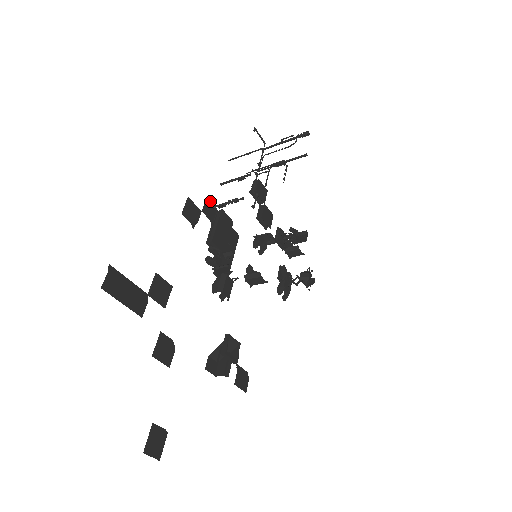
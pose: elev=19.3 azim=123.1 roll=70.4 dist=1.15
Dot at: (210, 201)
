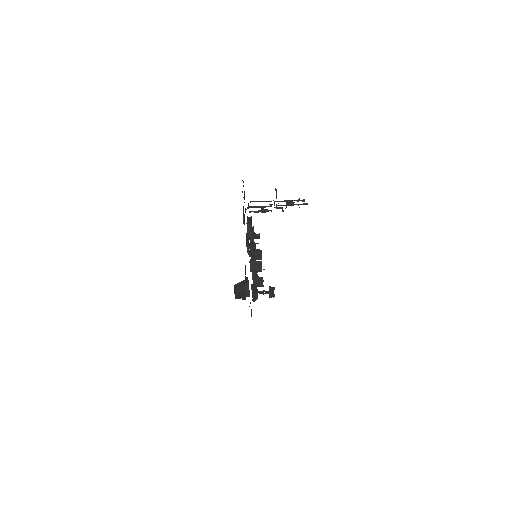
Dot at: occluded
